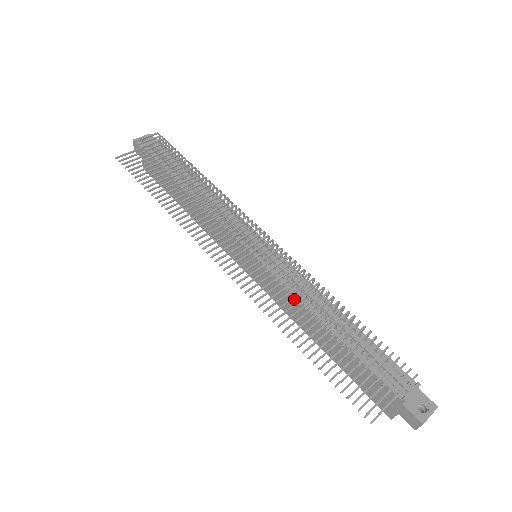
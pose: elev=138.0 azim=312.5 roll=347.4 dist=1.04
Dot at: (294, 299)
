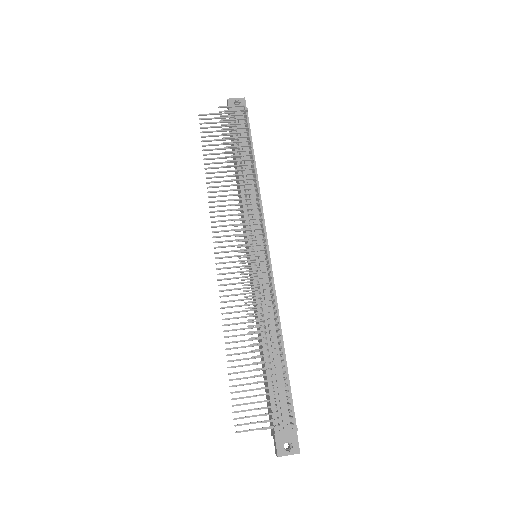
Dot at: occluded
